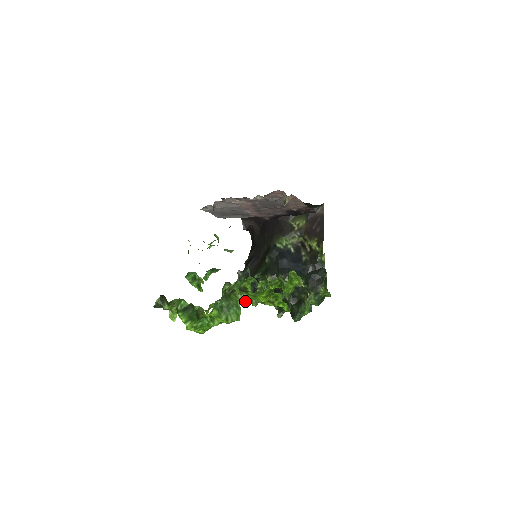
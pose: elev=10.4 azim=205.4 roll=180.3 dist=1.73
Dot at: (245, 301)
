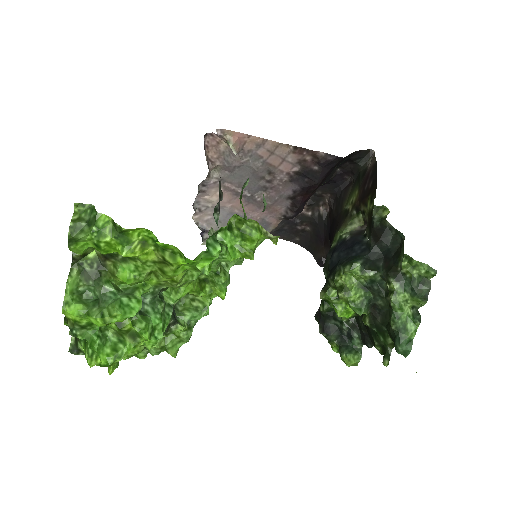
Dot at: (127, 277)
